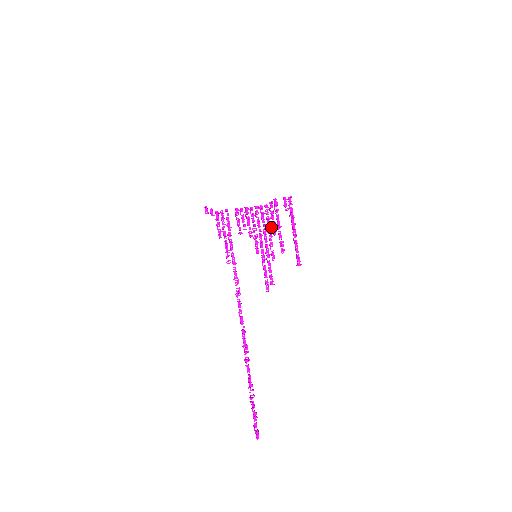
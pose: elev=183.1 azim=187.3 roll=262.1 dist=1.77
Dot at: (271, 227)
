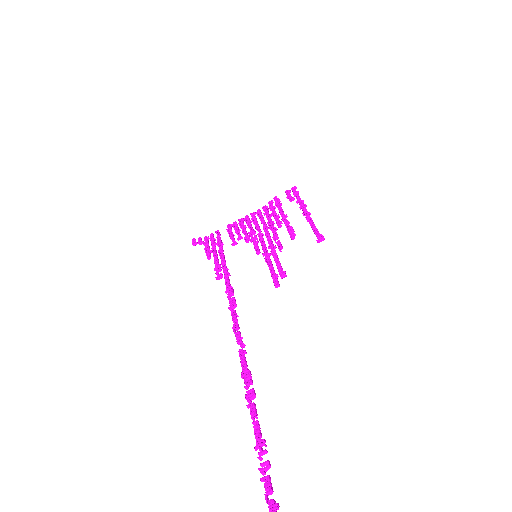
Dot at: (273, 221)
